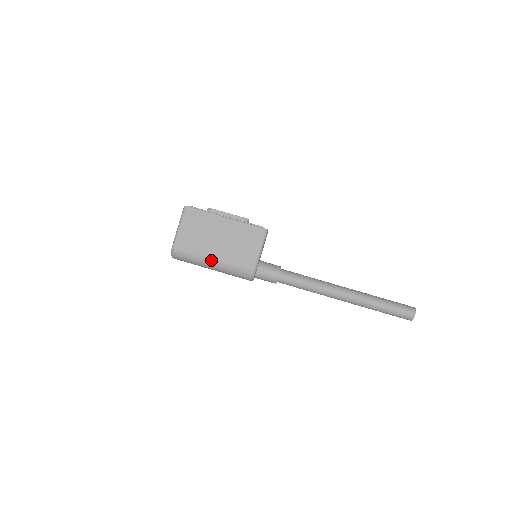
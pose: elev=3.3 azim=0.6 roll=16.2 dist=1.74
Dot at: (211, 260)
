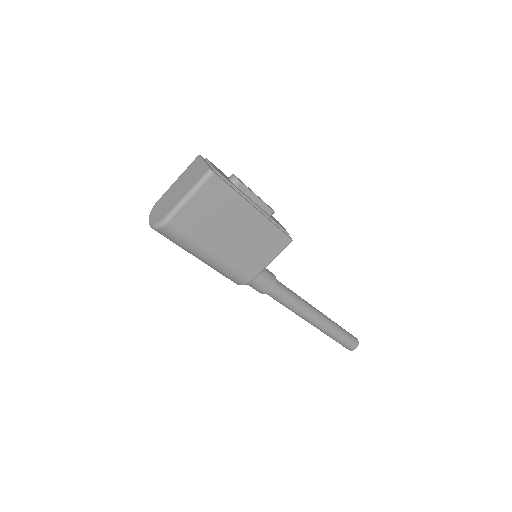
Dot at: (208, 255)
